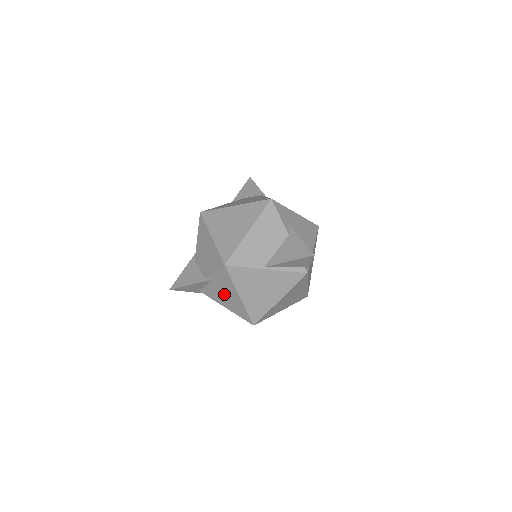
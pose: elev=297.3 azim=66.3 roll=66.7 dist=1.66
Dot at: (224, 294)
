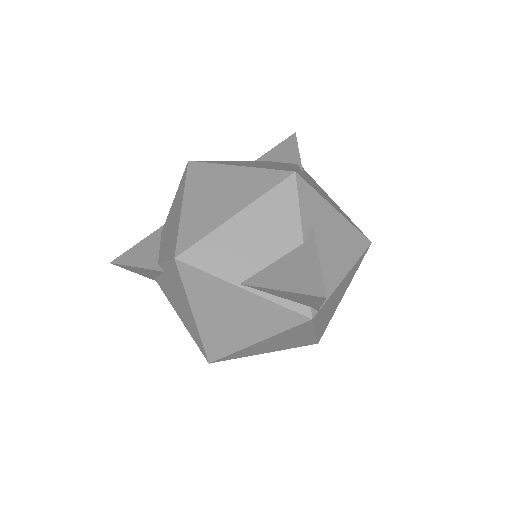
Dot at: (177, 300)
